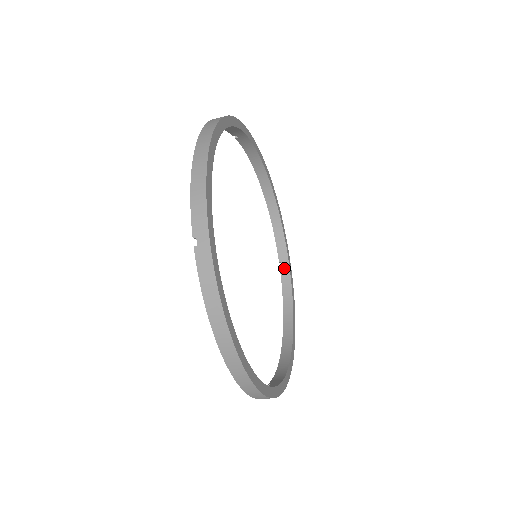
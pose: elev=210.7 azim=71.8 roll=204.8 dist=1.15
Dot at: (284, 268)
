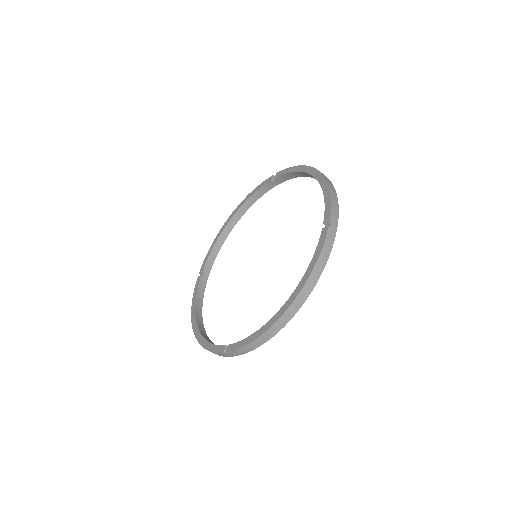
Dot at: (204, 278)
